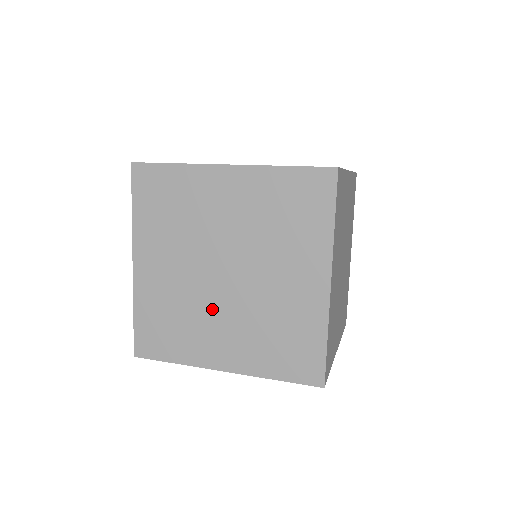
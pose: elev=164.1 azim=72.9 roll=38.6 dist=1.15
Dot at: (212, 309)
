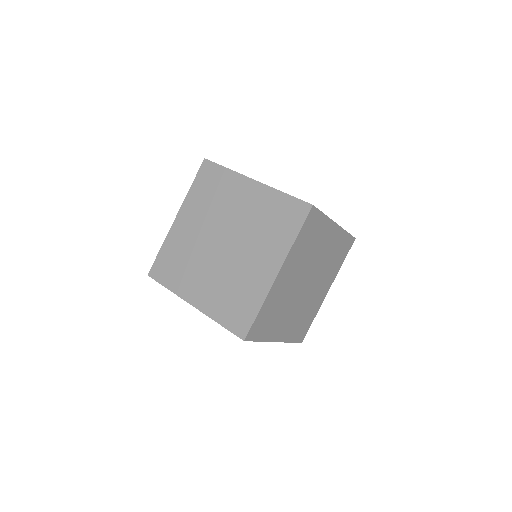
Dot at: (205, 263)
